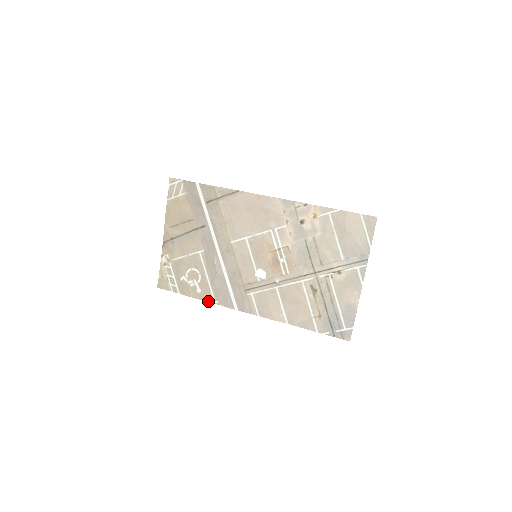
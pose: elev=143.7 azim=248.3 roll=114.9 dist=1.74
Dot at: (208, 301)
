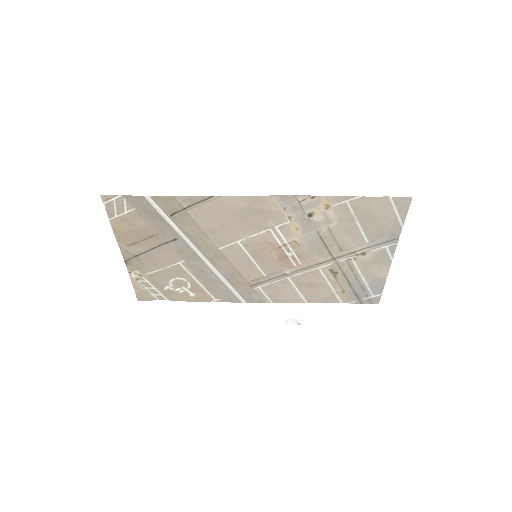
Dot at: (207, 301)
